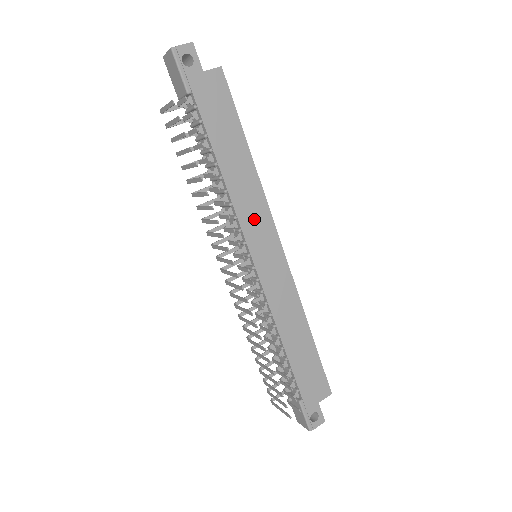
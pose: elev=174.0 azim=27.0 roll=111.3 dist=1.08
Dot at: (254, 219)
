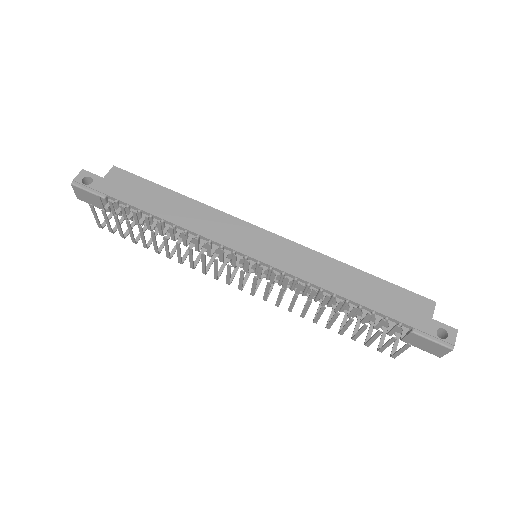
Dot at: (225, 231)
